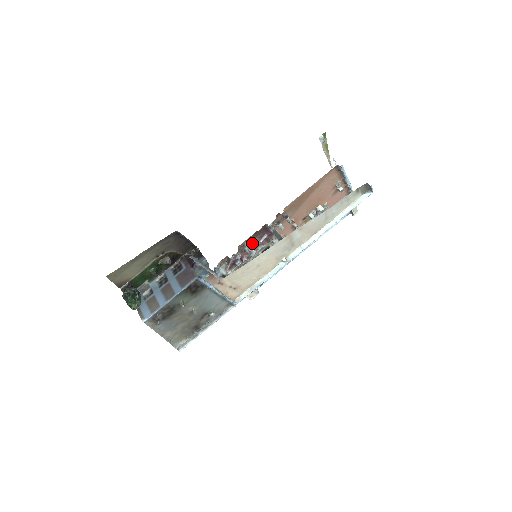
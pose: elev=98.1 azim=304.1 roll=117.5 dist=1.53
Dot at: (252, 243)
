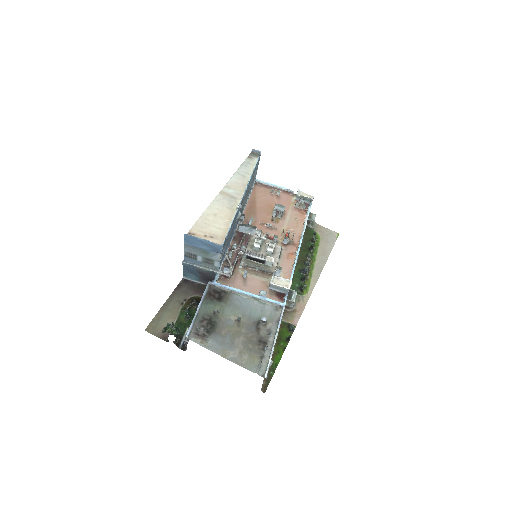
Dot at: (238, 245)
